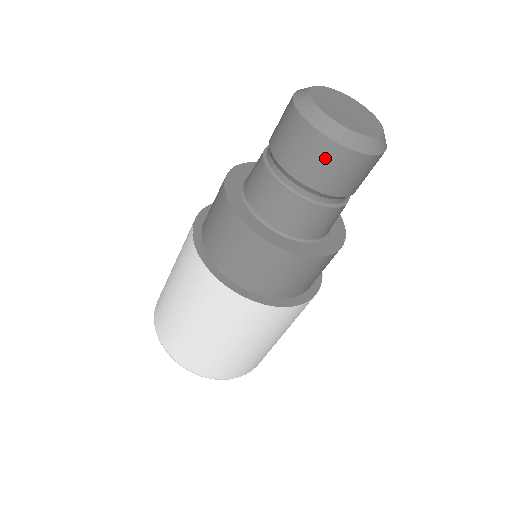
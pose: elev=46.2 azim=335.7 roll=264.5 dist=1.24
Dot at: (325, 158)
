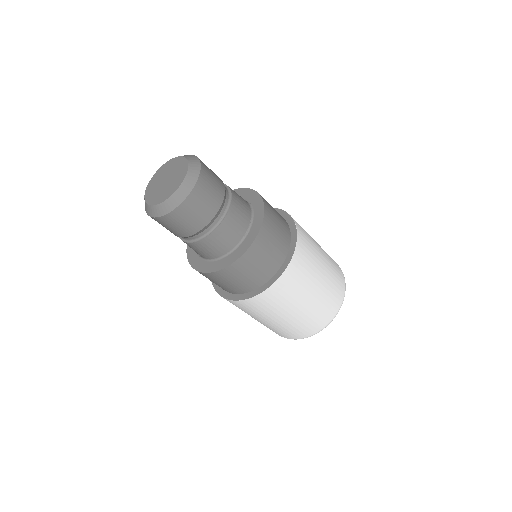
Dot at: (168, 224)
